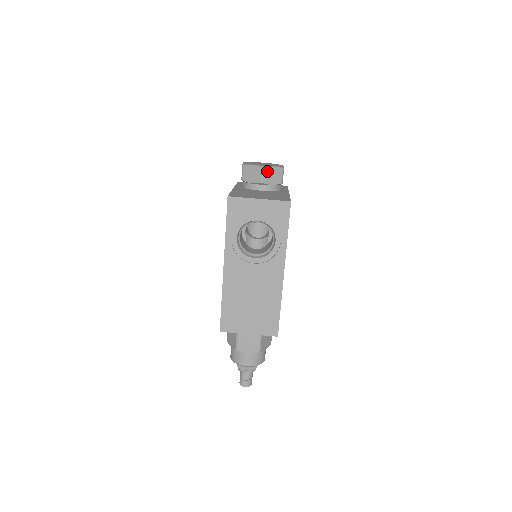
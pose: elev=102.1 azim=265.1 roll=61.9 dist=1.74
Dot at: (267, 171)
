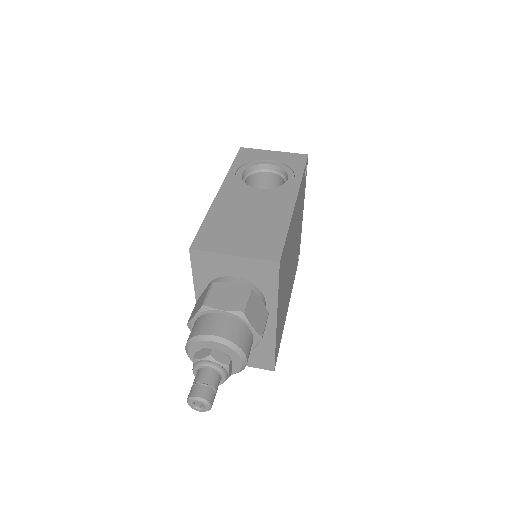
Dot at: occluded
